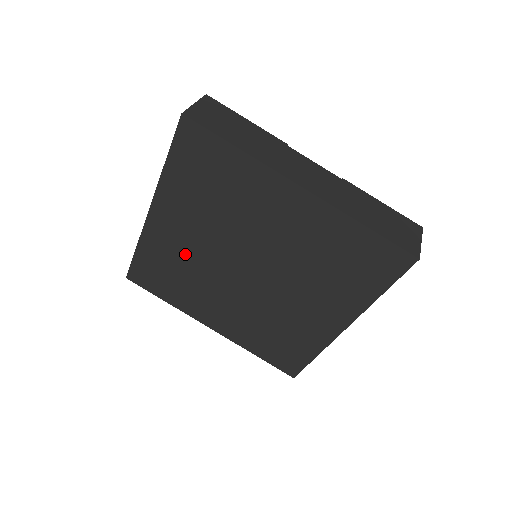
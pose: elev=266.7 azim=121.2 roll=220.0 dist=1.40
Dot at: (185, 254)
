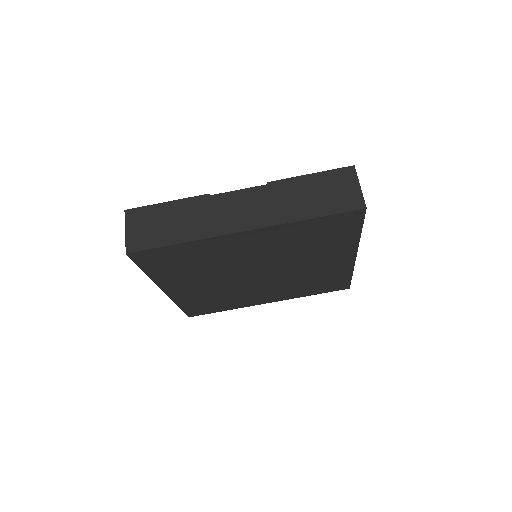
Dot at: (211, 291)
